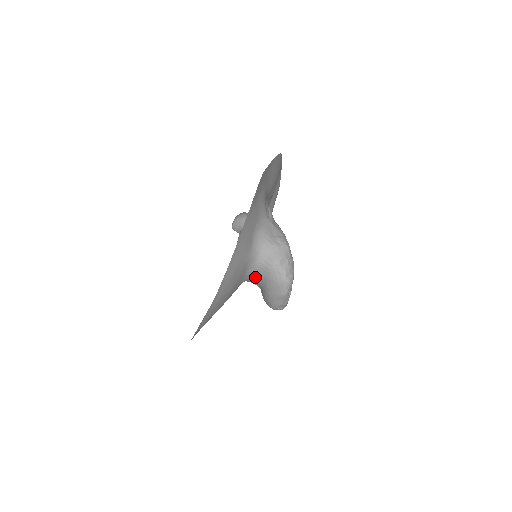
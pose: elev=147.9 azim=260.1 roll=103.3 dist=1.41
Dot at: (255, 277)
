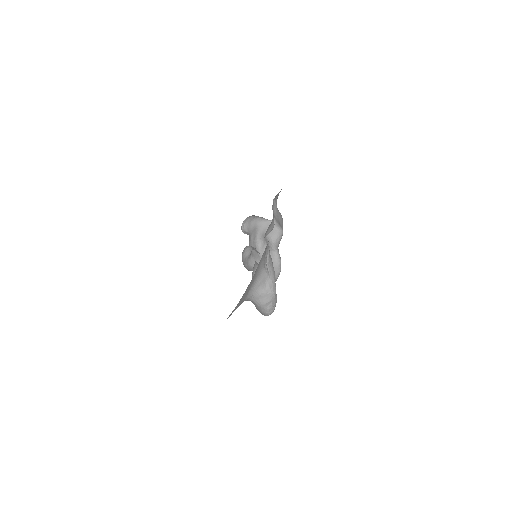
Dot at: occluded
